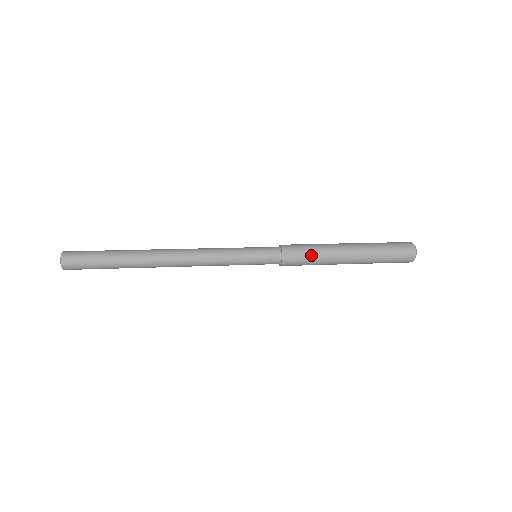
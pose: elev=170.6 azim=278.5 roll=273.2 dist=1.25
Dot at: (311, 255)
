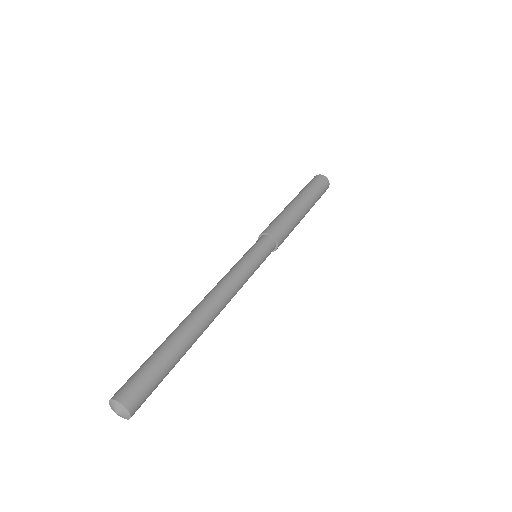
Dot at: occluded
